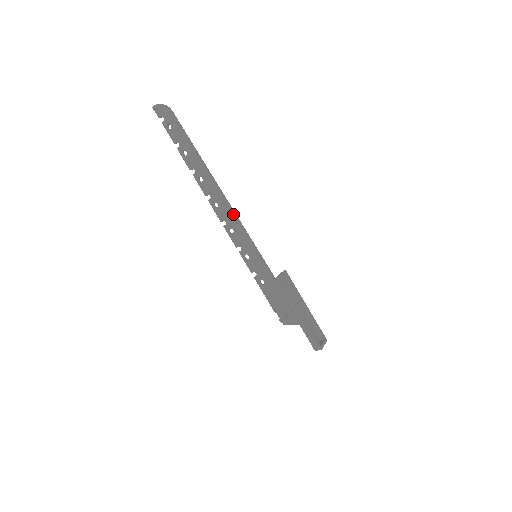
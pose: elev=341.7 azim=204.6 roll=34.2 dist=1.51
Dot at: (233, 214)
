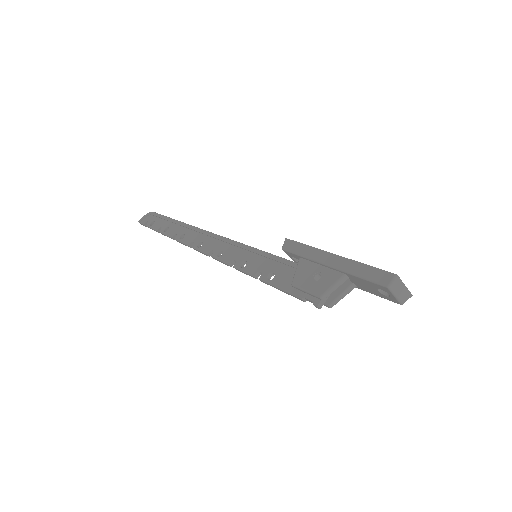
Dot at: (220, 236)
